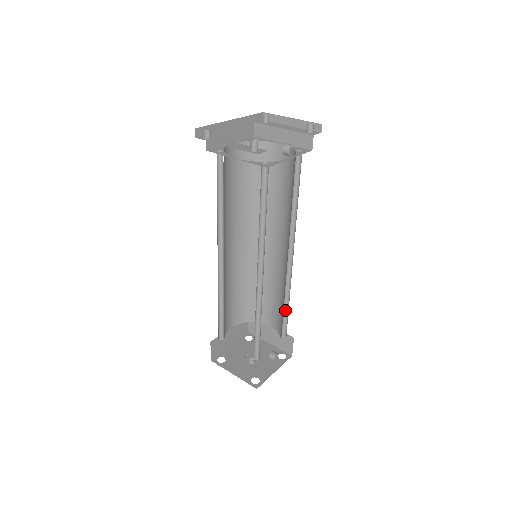
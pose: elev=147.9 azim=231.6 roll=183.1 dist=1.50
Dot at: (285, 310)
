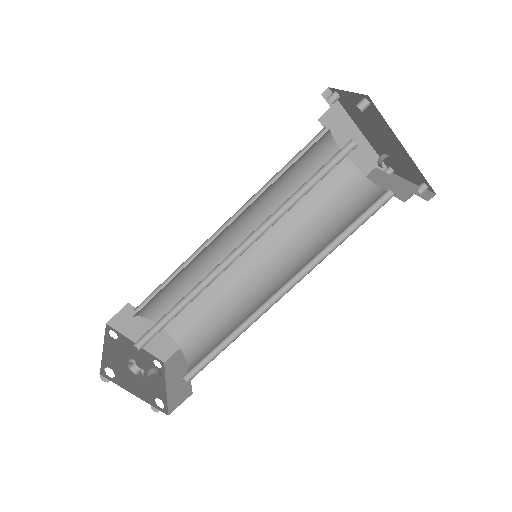
Dot at: (219, 350)
